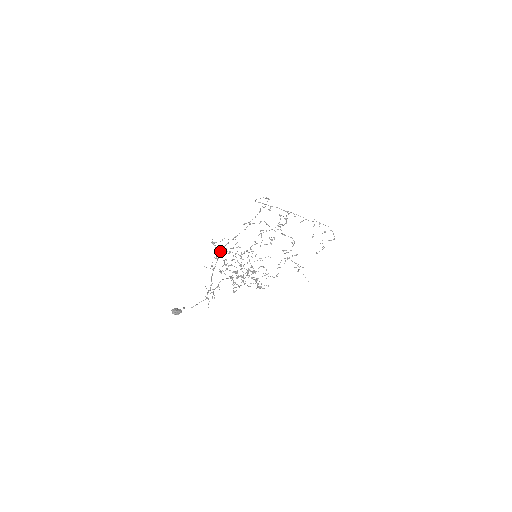
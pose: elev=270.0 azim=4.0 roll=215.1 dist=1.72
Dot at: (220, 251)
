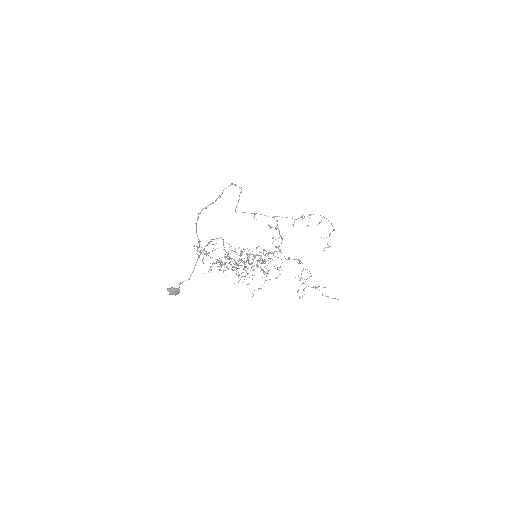
Dot at: (199, 213)
